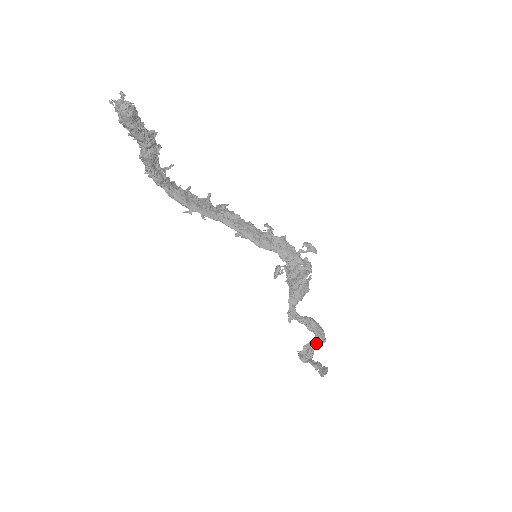
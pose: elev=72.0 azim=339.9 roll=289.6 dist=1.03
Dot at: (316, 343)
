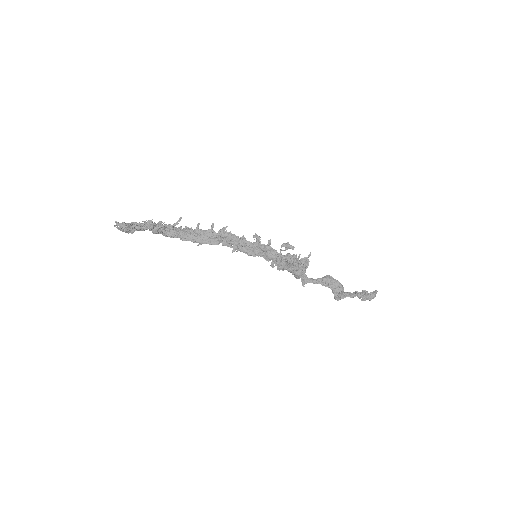
Dot at: (336, 292)
